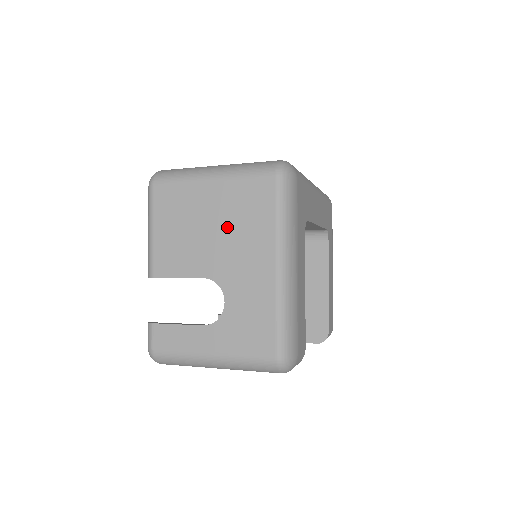
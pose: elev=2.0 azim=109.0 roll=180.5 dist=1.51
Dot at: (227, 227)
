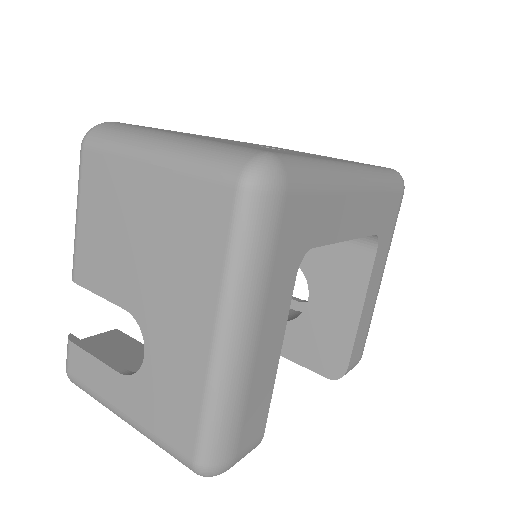
Dot at: (160, 248)
